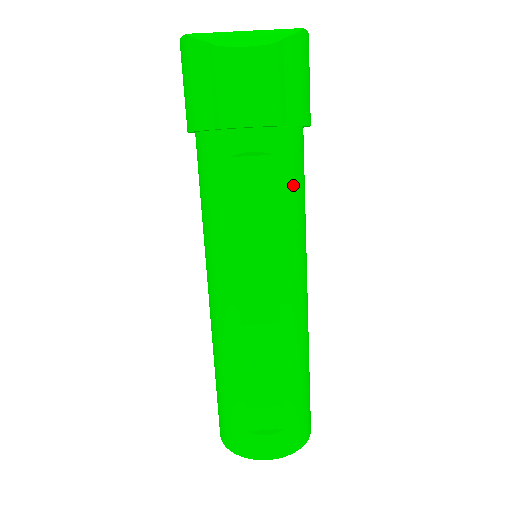
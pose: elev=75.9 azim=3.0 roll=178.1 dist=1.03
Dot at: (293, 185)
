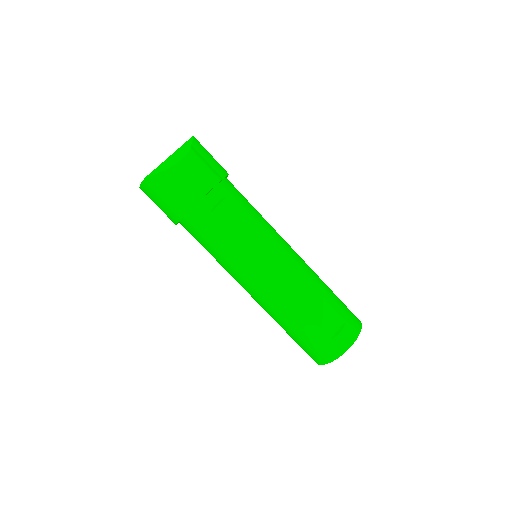
Dot at: (246, 204)
